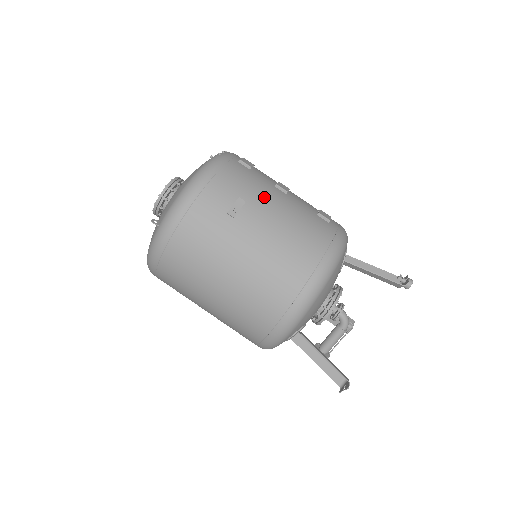
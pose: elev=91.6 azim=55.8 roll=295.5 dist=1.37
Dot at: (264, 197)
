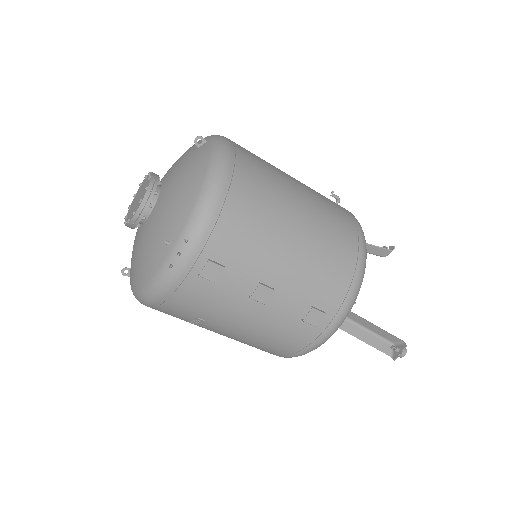
Dot at: (228, 317)
